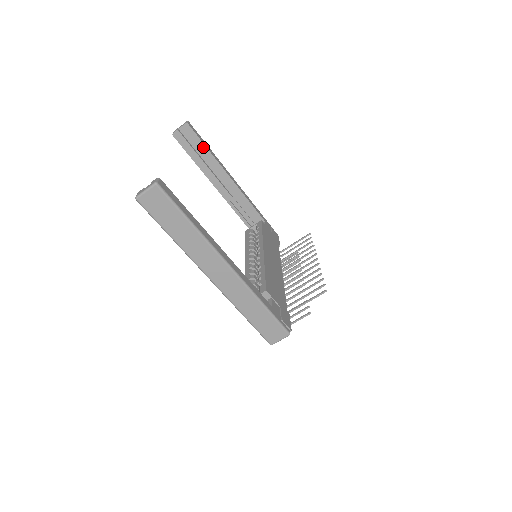
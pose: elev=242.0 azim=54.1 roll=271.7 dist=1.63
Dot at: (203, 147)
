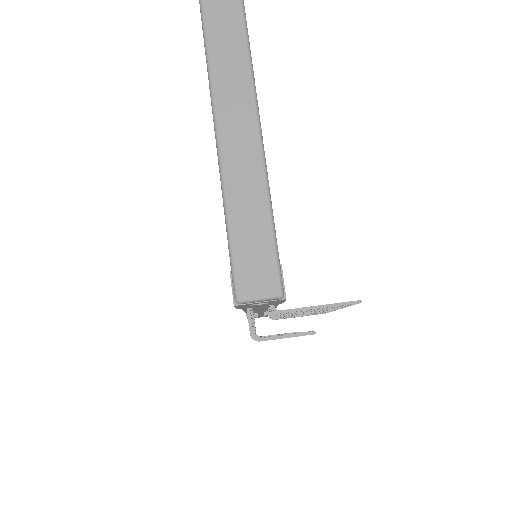
Dot at: occluded
